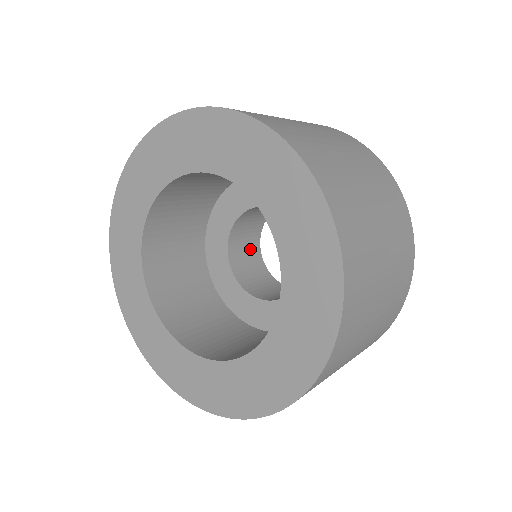
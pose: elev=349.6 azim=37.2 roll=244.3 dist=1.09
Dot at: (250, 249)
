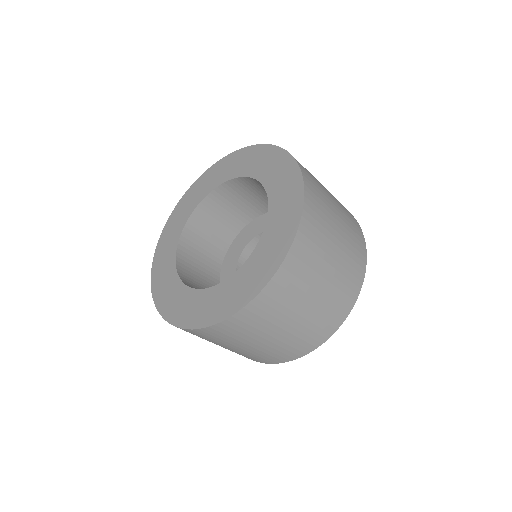
Dot at: occluded
